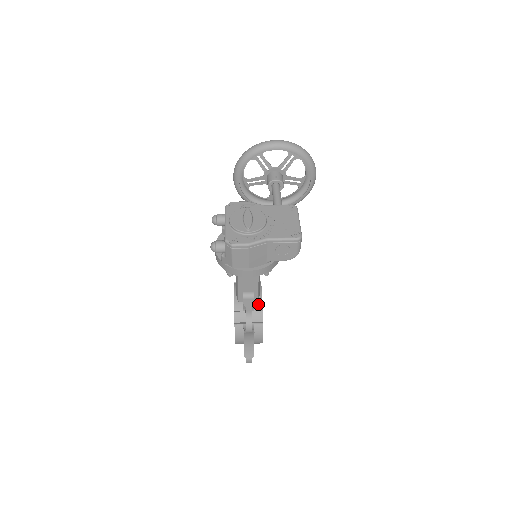
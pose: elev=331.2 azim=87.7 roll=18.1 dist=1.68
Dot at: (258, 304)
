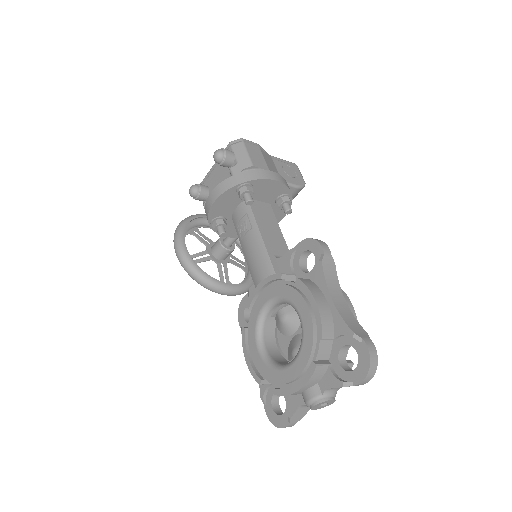
Dot at: occluded
